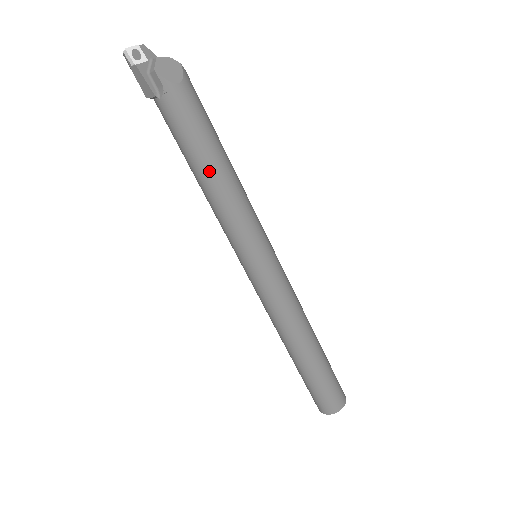
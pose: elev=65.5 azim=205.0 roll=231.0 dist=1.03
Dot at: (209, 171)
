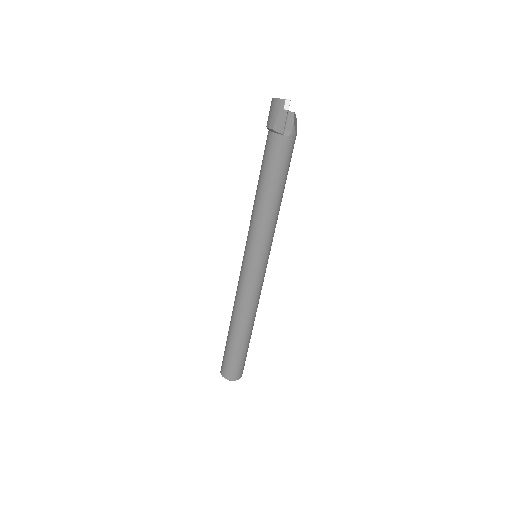
Dot at: (279, 193)
